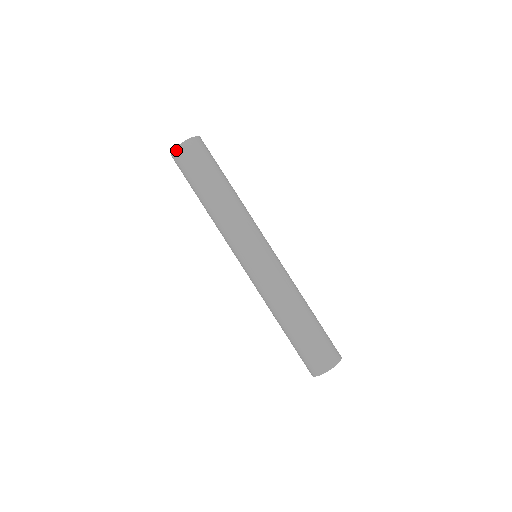
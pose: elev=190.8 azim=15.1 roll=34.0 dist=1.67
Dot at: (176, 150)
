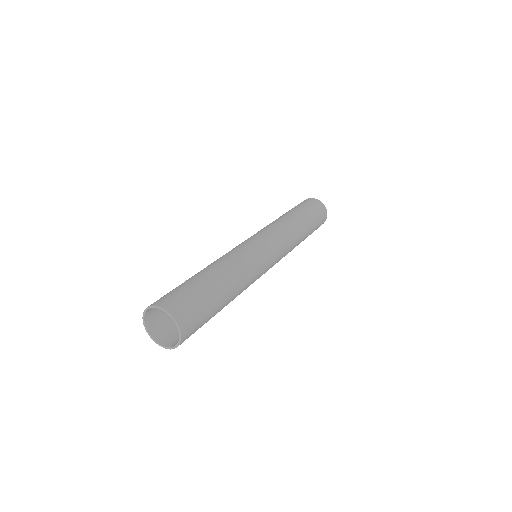
Dot at: occluded
